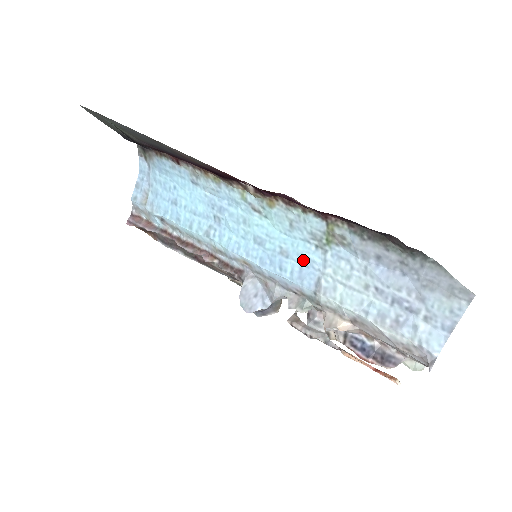
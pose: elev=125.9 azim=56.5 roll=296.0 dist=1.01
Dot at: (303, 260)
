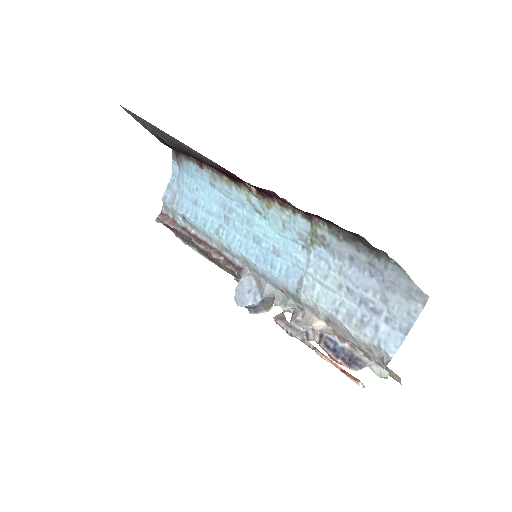
Dot at: (291, 259)
